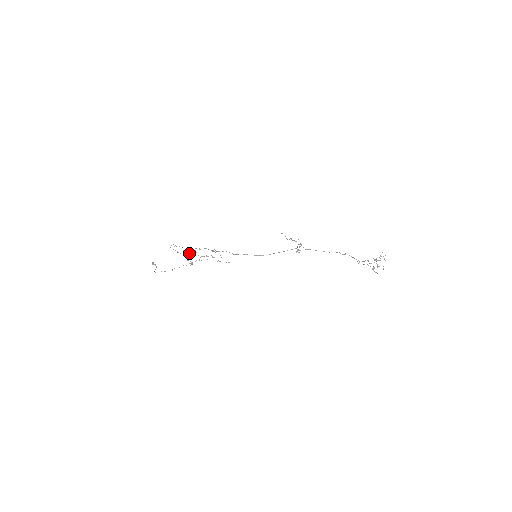
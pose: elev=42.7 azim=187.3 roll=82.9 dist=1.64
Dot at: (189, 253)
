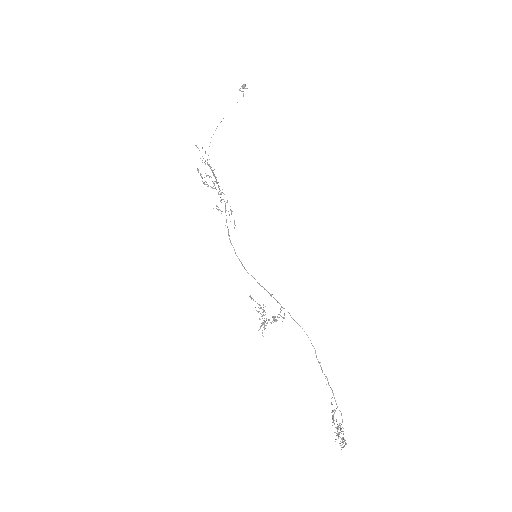
Dot at: (211, 170)
